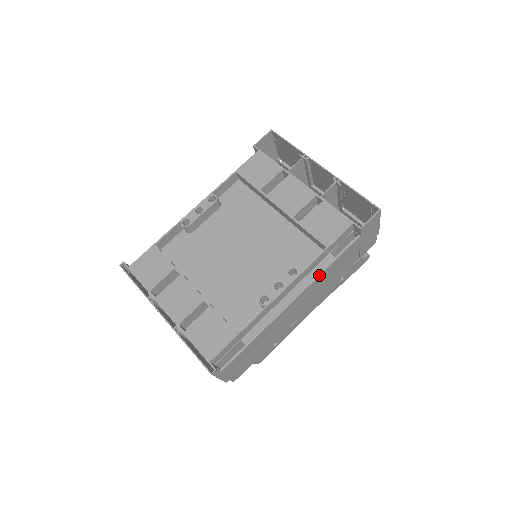
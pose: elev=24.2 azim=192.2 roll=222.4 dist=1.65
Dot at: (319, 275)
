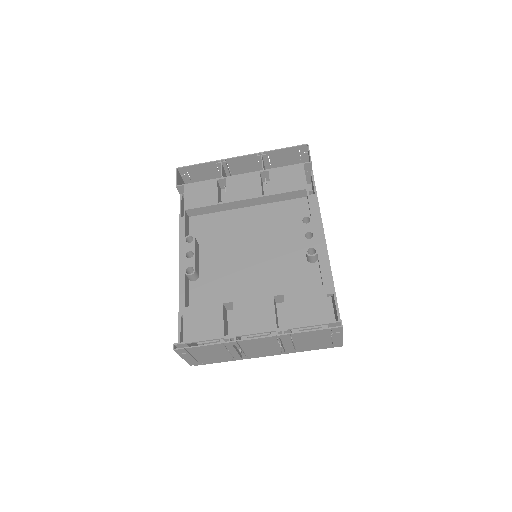
Dot at: occluded
